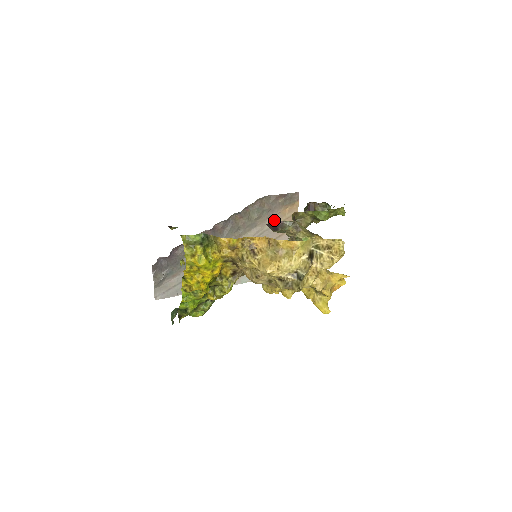
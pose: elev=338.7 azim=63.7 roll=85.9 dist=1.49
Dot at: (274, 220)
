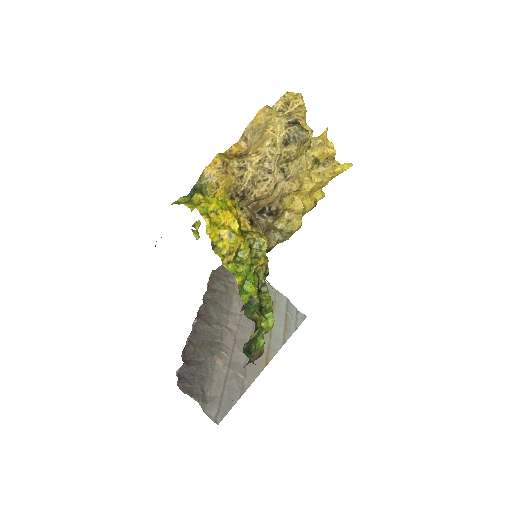
Dot at: occluded
